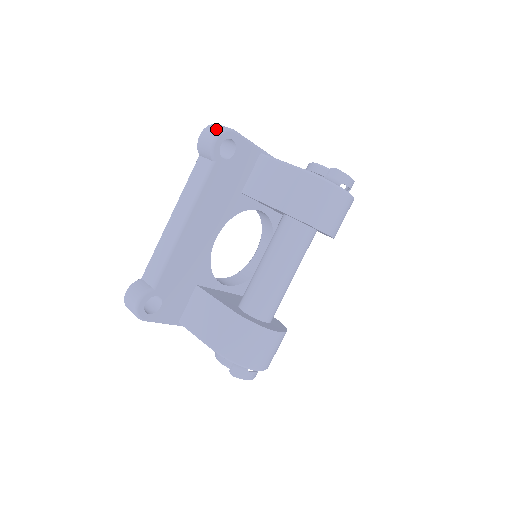
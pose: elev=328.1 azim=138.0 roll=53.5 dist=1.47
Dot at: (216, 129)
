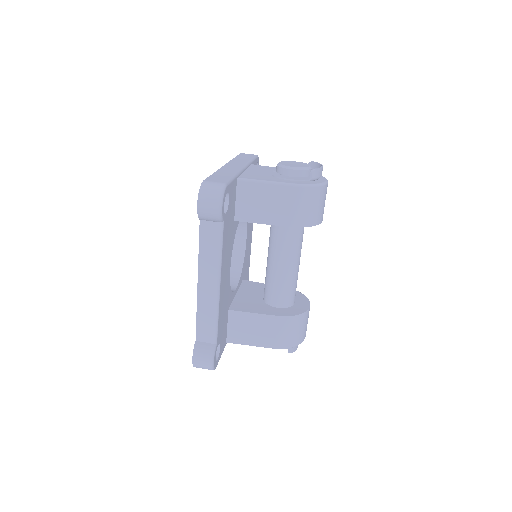
Dot at: (214, 194)
